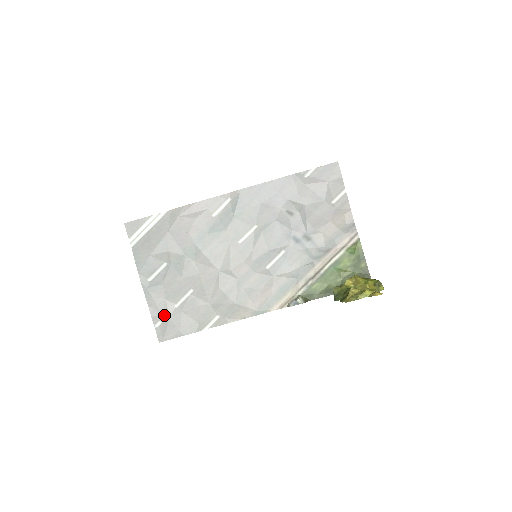
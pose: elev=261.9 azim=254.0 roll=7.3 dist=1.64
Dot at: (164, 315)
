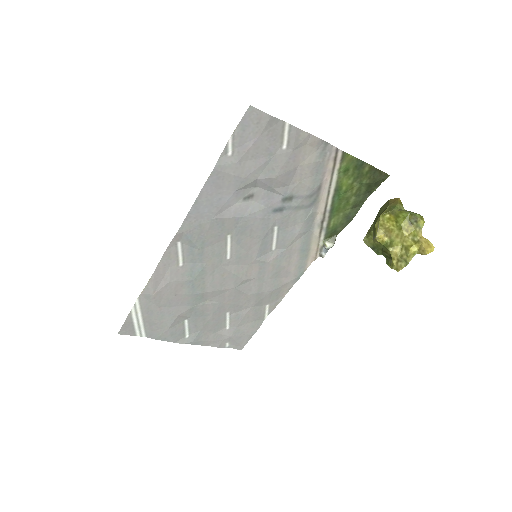
Dot at: (225, 339)
